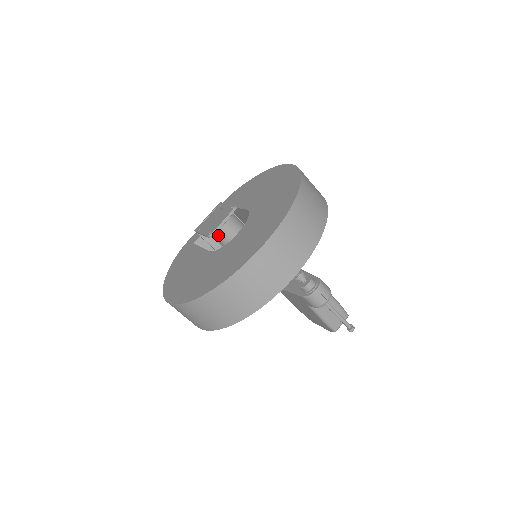
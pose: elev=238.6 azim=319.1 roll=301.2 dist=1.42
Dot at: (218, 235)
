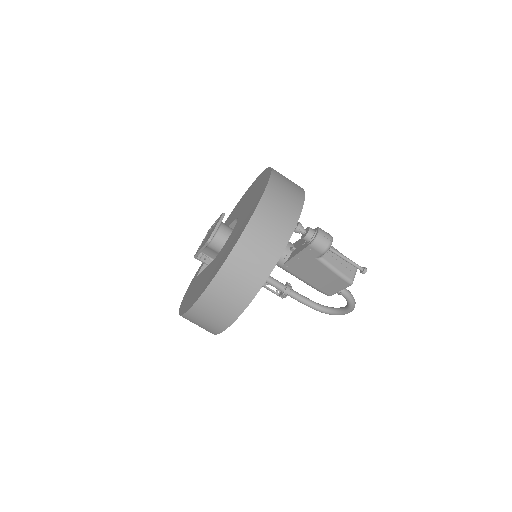
Dot at: (216, 242)
